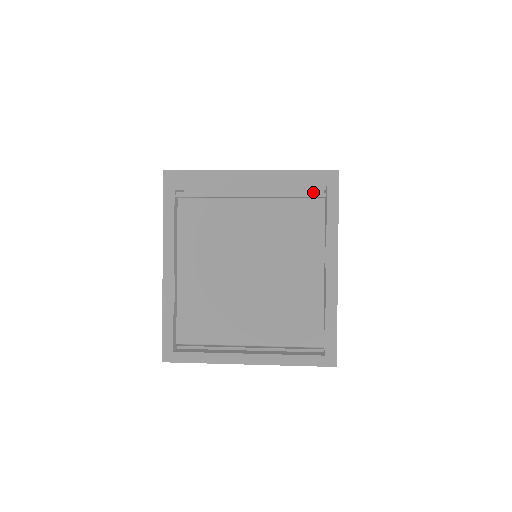
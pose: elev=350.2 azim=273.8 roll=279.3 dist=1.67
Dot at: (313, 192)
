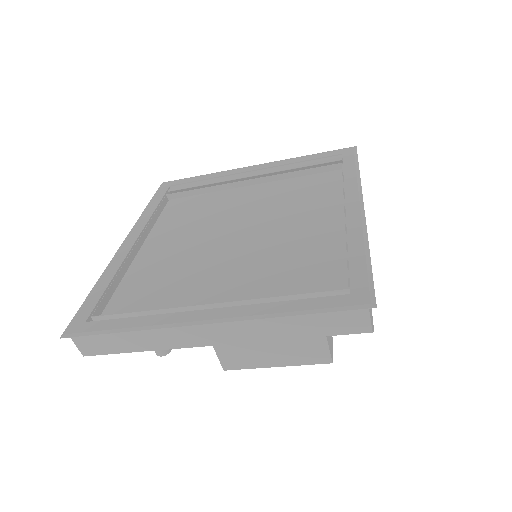
Dot at: occluded
